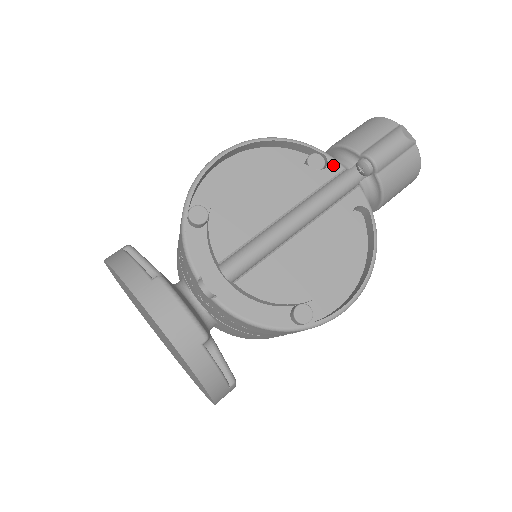
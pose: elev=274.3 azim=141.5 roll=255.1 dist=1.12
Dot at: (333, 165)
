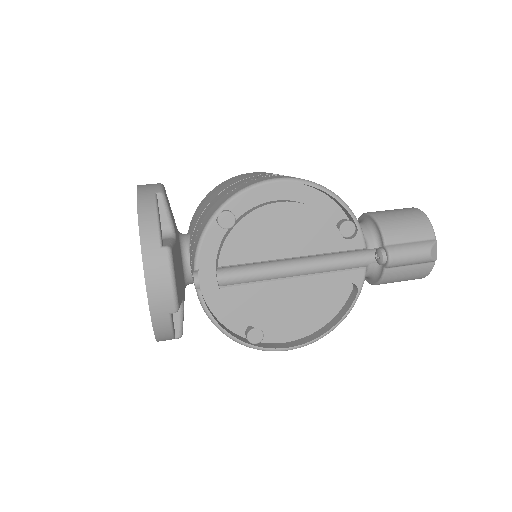
Dot at: (358, 240)
